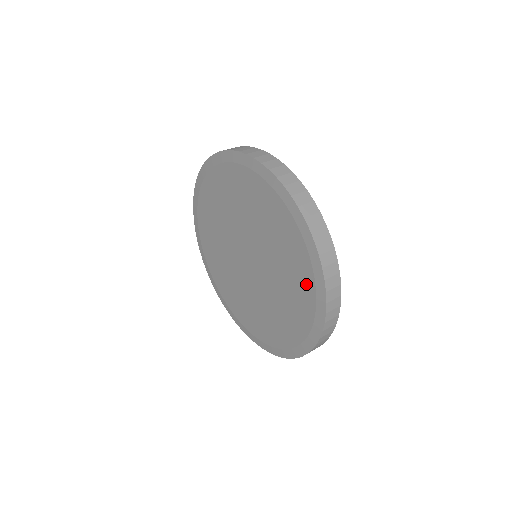
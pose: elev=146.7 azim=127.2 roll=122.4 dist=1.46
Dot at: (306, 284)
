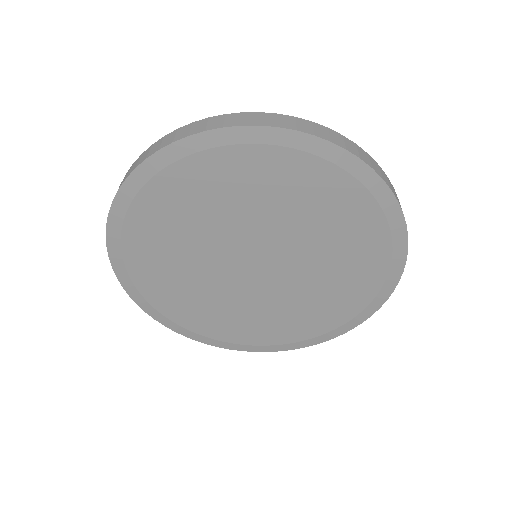
Dot at: (334, 185)
